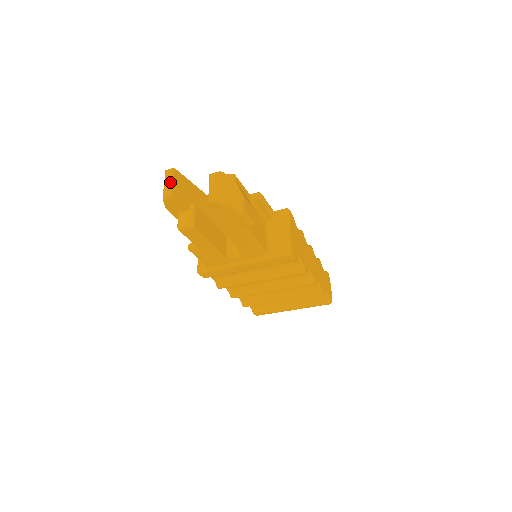
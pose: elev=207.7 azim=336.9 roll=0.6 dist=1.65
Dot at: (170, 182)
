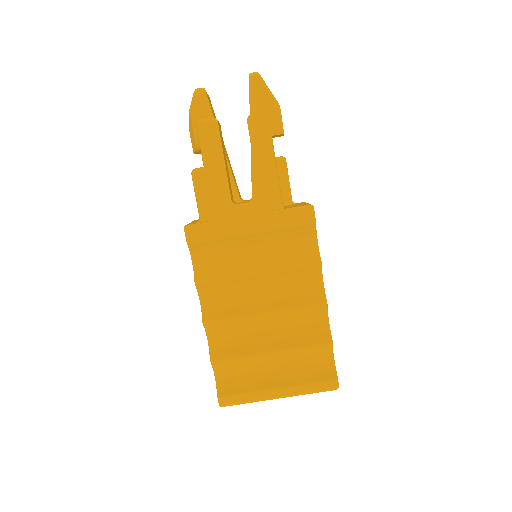
Dot at: occluded
